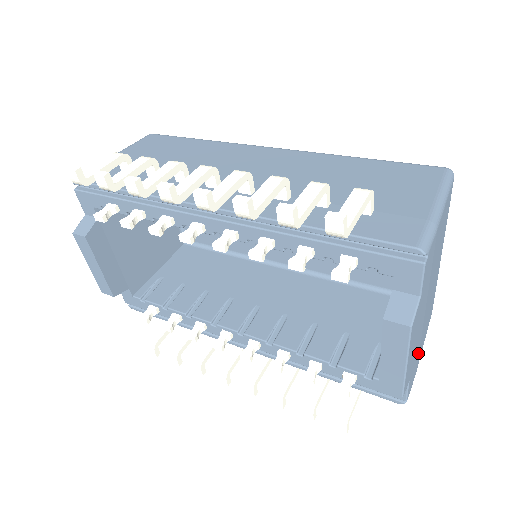
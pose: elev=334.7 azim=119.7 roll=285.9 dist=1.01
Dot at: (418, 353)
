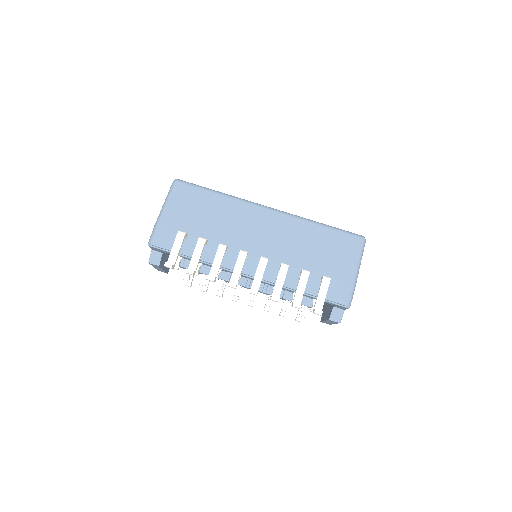
Dot at: occluded
